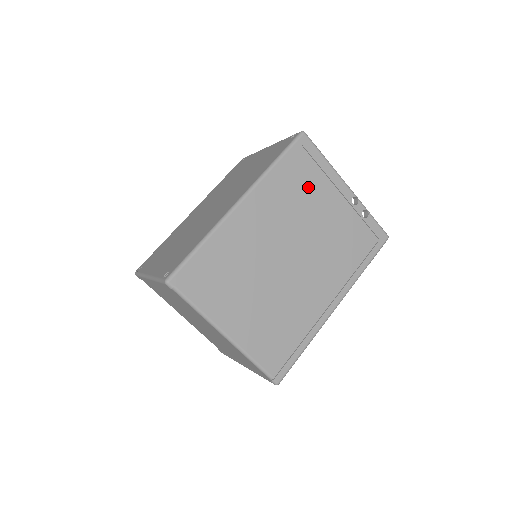
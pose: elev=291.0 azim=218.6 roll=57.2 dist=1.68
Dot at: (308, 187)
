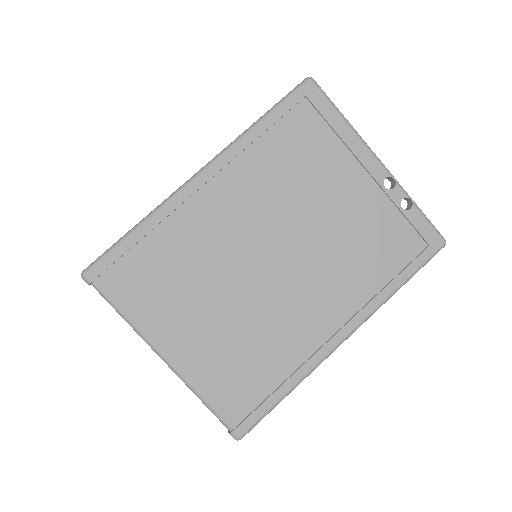
Dot at: (312, 158)
